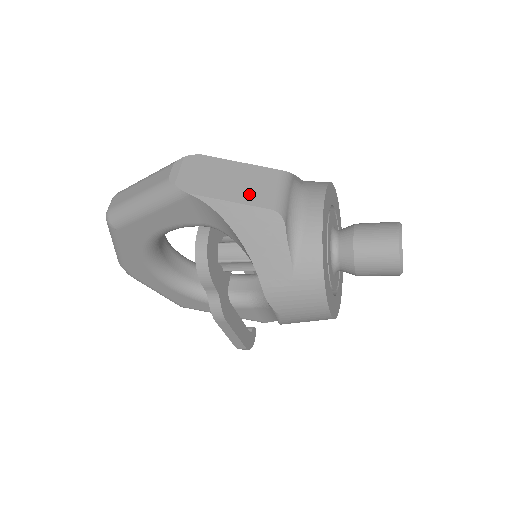
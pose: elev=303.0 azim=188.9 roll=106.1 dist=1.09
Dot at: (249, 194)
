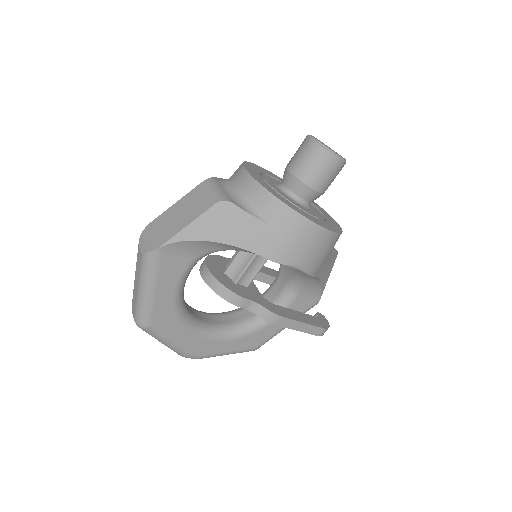
Dot at: (195, 211)
